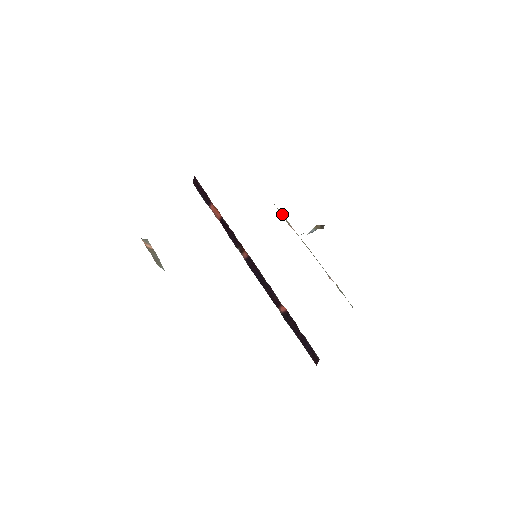
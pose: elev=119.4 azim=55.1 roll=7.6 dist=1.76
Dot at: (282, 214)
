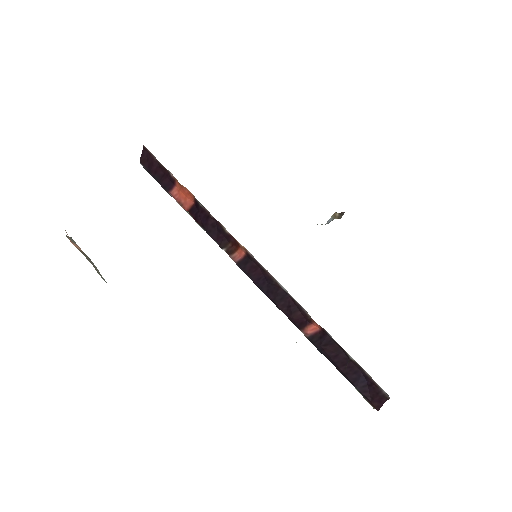
Dot at: occluded
